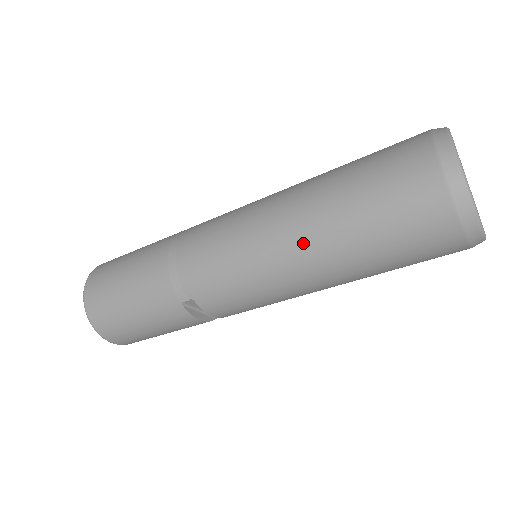
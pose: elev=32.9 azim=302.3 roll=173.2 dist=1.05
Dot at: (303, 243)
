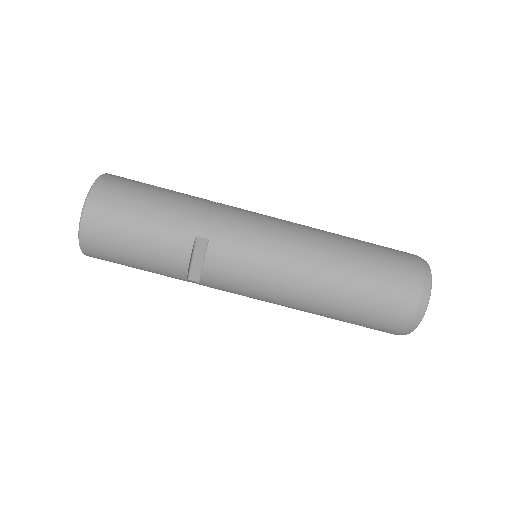
Dot at: (324, 254)
